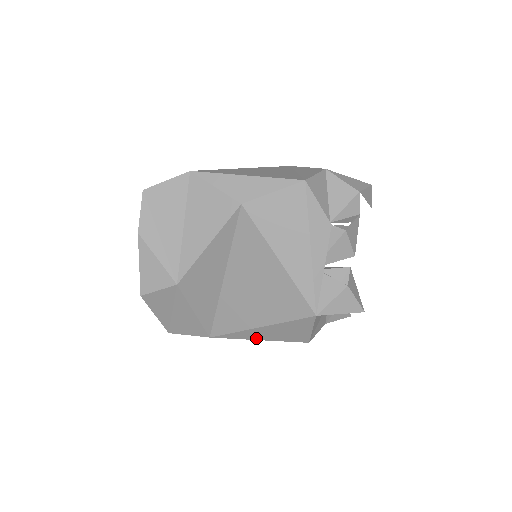
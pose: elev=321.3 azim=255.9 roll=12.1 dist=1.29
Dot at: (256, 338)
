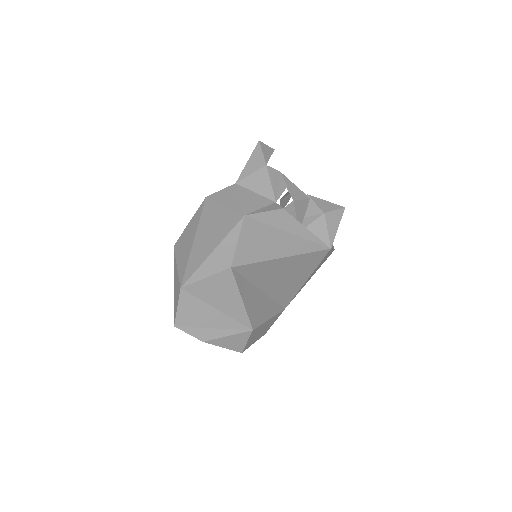
Dot at: occluded
